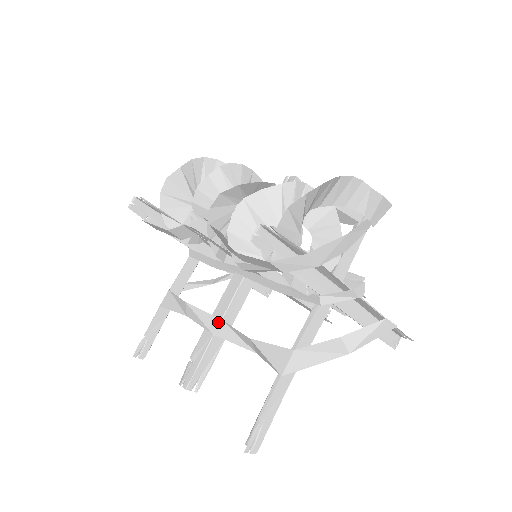
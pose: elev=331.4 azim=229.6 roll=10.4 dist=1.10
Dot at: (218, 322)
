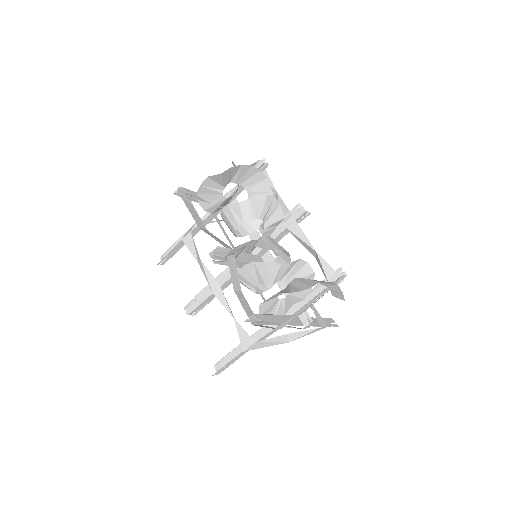
Dot at: (218, 287)
